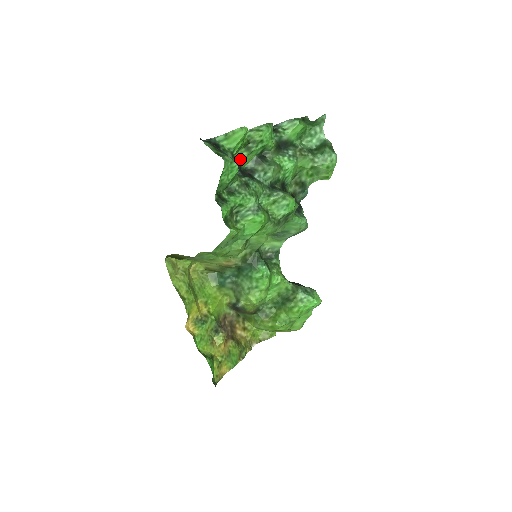
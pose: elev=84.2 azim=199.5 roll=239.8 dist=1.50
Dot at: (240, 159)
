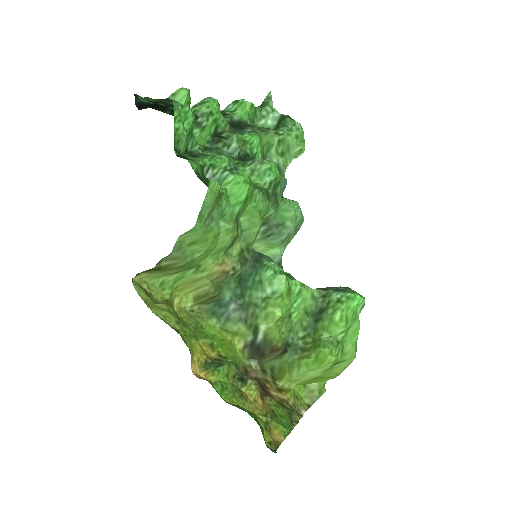
Dot at: occluded
